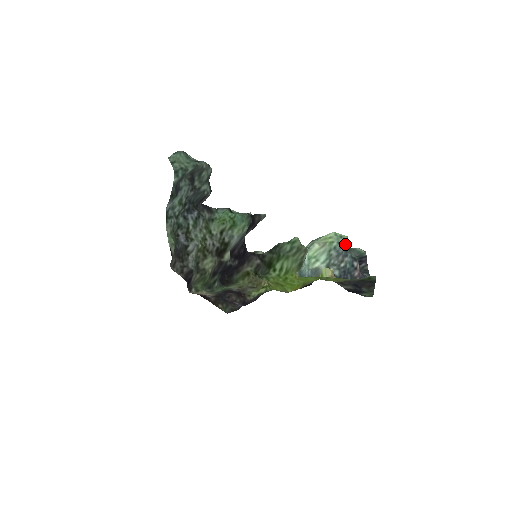
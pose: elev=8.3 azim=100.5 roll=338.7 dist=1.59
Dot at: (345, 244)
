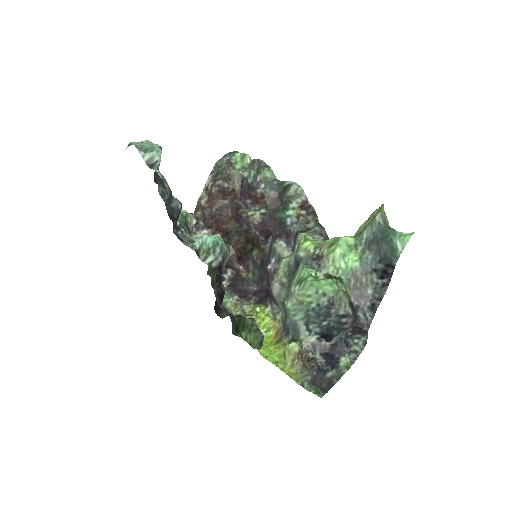
Dot at: (328, 304)
